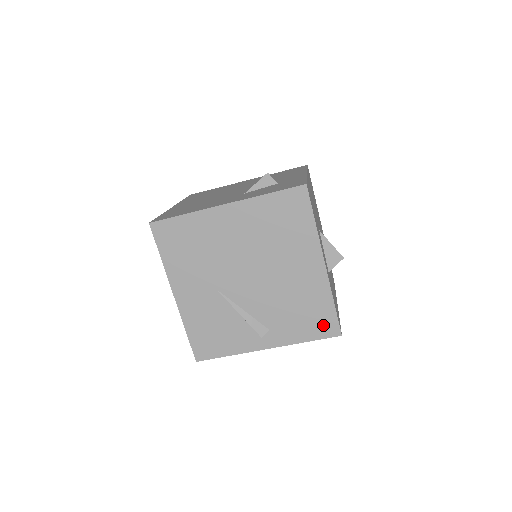
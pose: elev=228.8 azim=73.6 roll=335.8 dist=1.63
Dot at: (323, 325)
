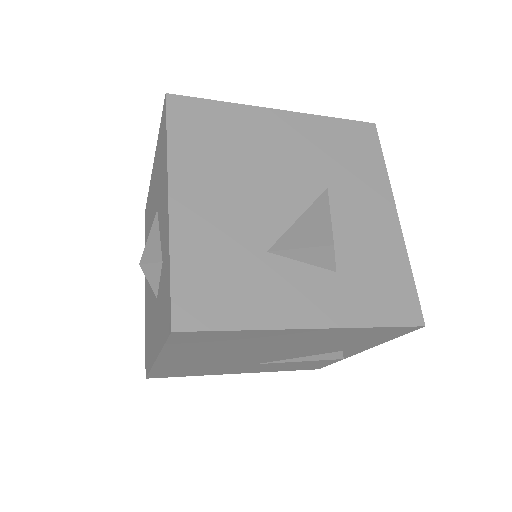
Dot at: (390, 333)
